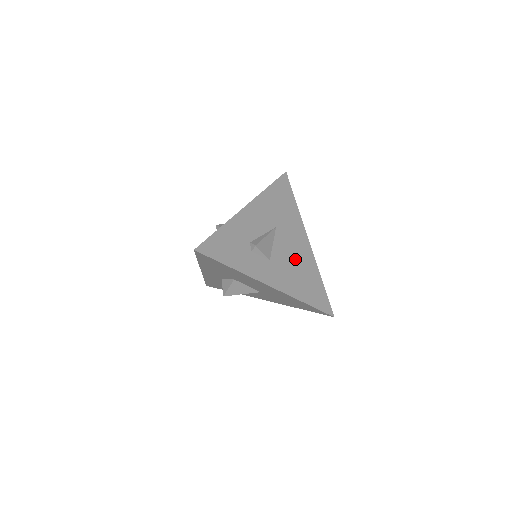
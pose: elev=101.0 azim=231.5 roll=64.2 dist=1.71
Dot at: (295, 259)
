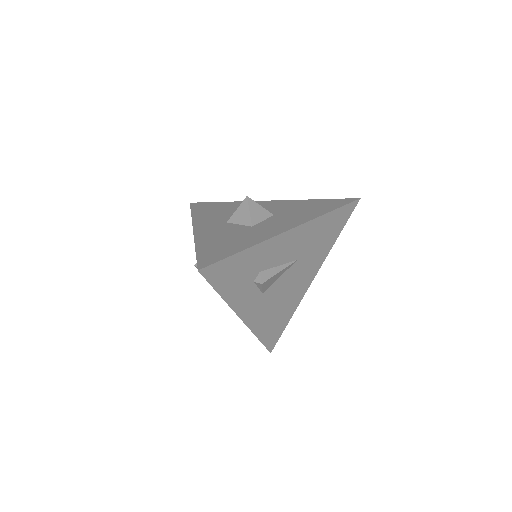
Dot at: (286, 296)
